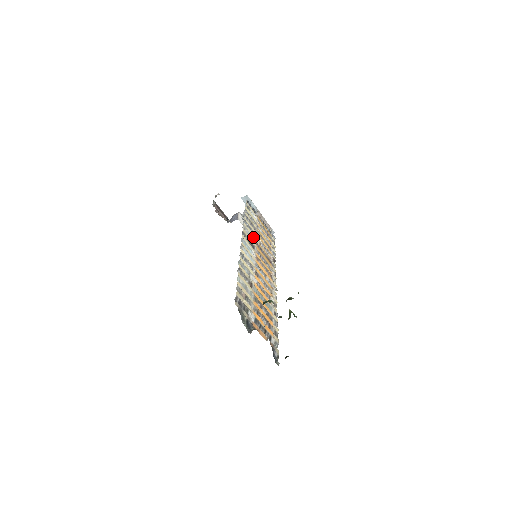
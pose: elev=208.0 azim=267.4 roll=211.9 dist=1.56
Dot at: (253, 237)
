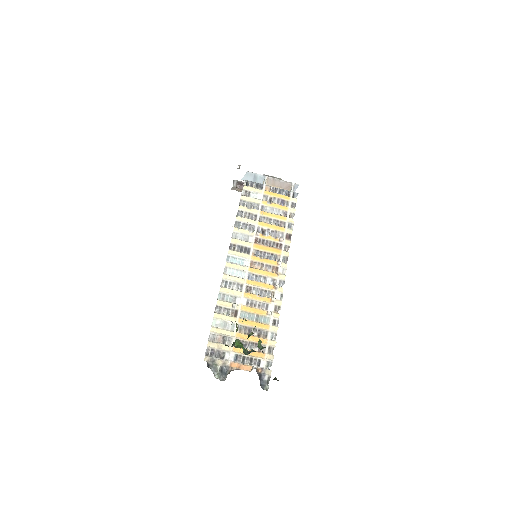
Dot at: (249, 235)
